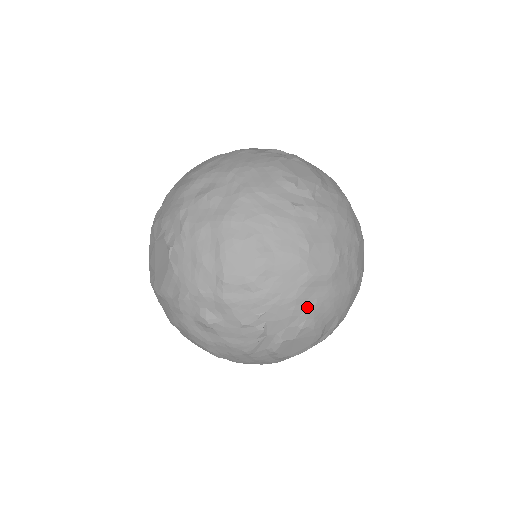
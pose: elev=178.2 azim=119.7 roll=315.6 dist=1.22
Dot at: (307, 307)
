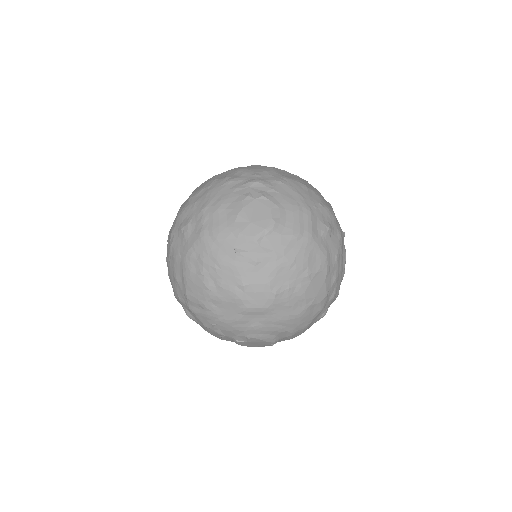
Dot at: (249, 326)
